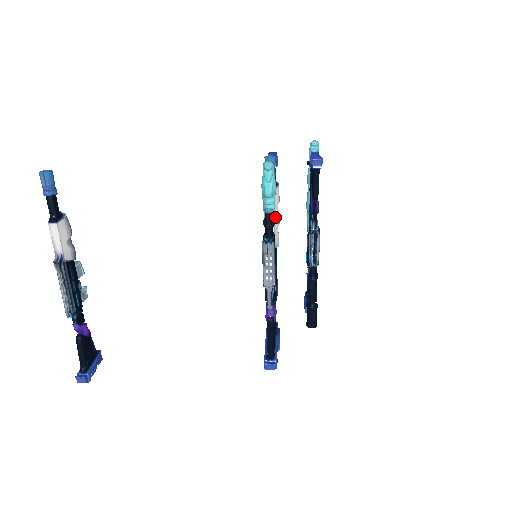
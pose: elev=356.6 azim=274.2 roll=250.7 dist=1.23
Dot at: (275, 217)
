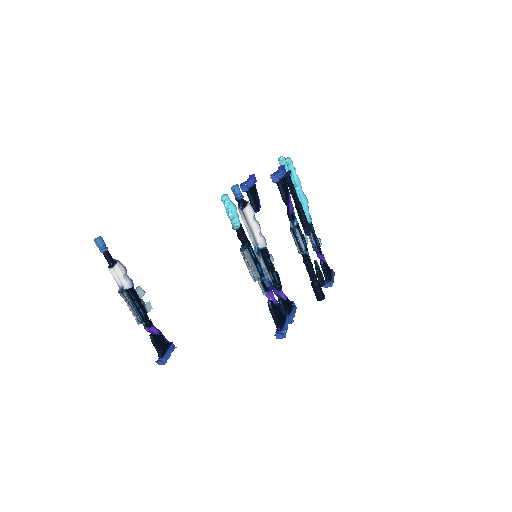
Dot at: (253, 227)
